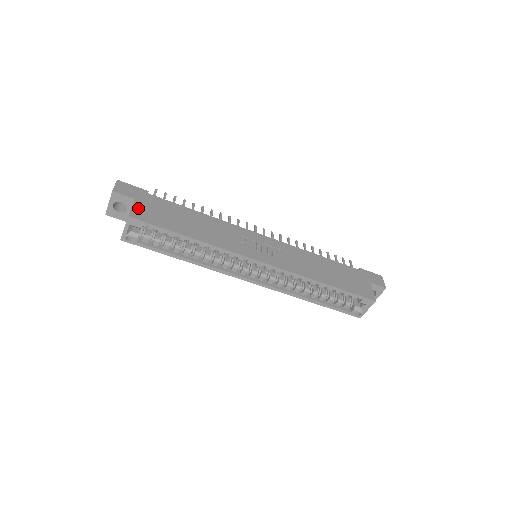
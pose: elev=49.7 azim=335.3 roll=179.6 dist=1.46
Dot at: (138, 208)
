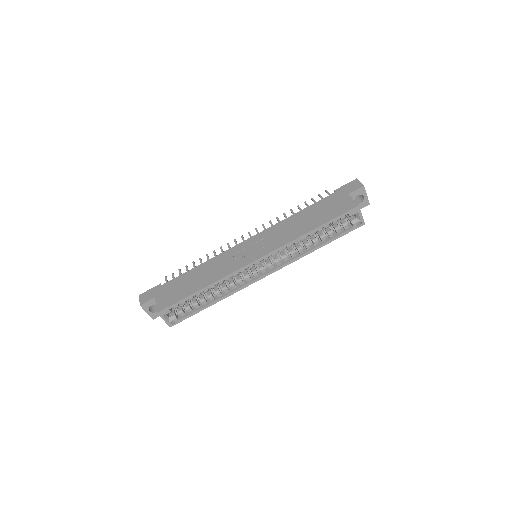
Dot at: (160, 302)
